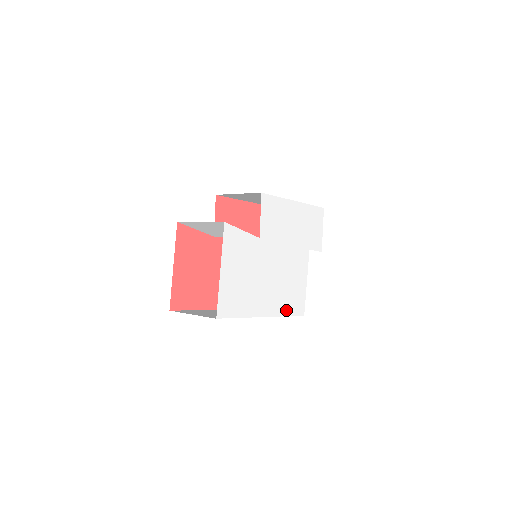
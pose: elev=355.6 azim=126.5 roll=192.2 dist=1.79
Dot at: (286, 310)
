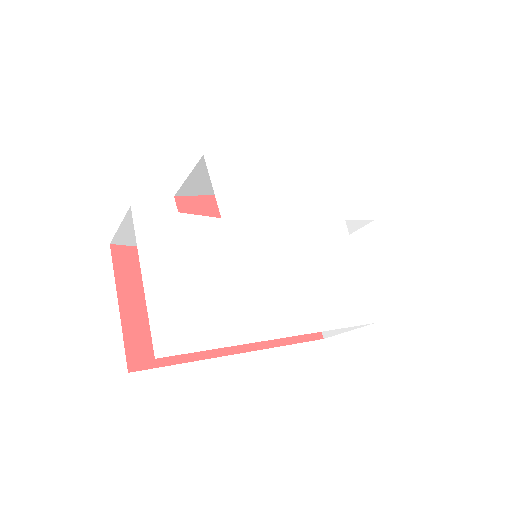
Dot at: (327, 320)
